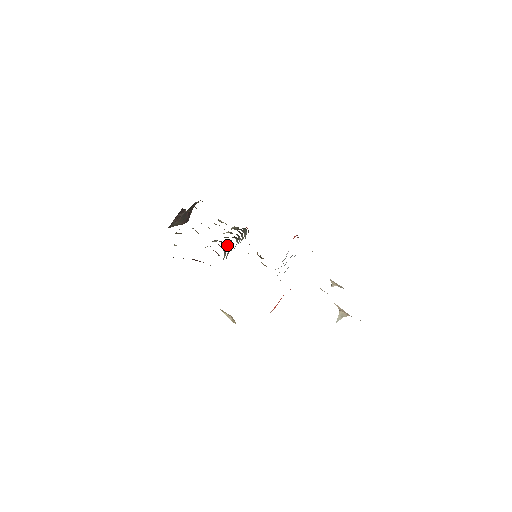
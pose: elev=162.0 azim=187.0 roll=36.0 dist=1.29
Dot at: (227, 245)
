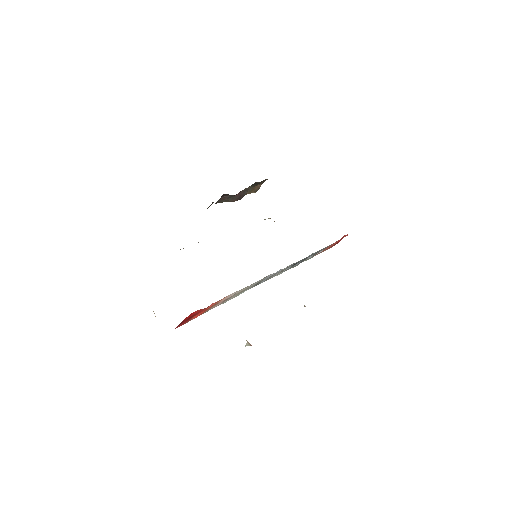
Dot at: occluded
